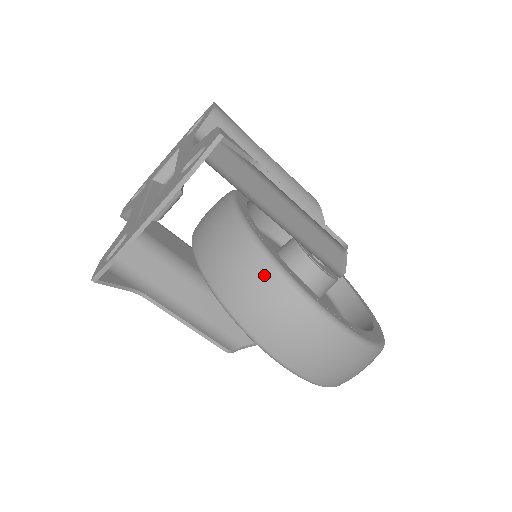
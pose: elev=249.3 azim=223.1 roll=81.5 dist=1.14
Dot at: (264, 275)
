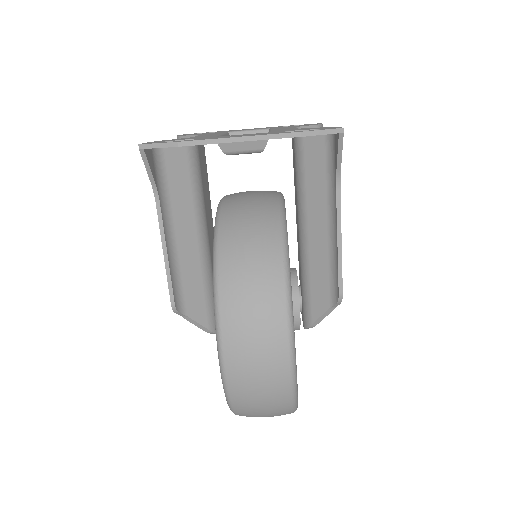
Dot at: (272, 264)
